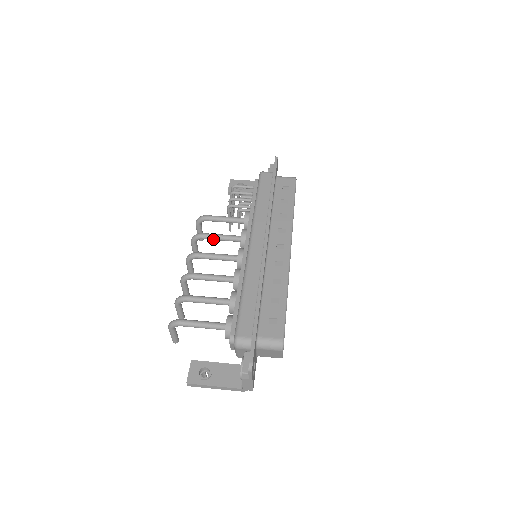
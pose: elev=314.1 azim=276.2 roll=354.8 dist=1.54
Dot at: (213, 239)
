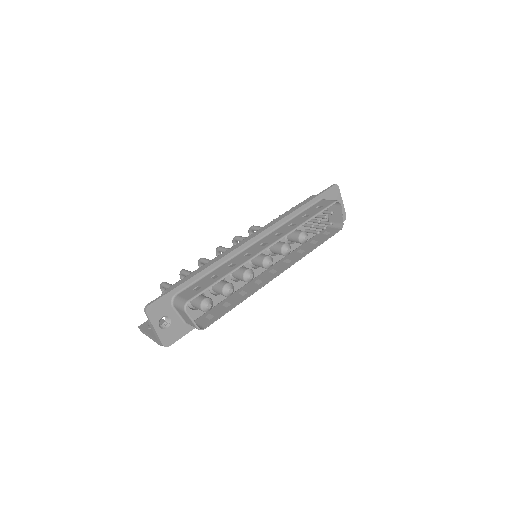
Dot at: occluded
